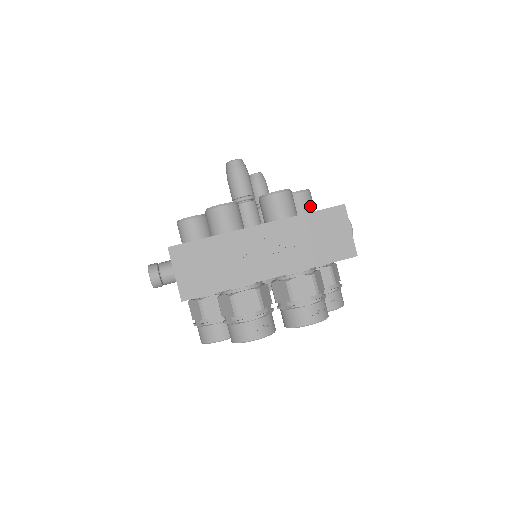
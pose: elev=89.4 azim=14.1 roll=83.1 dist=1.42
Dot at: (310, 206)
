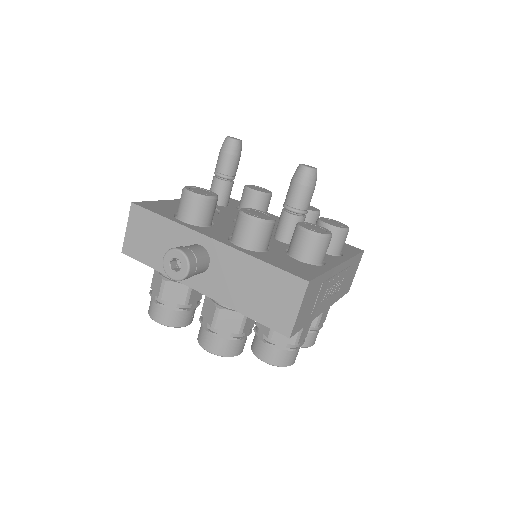
Dot at: occluded
